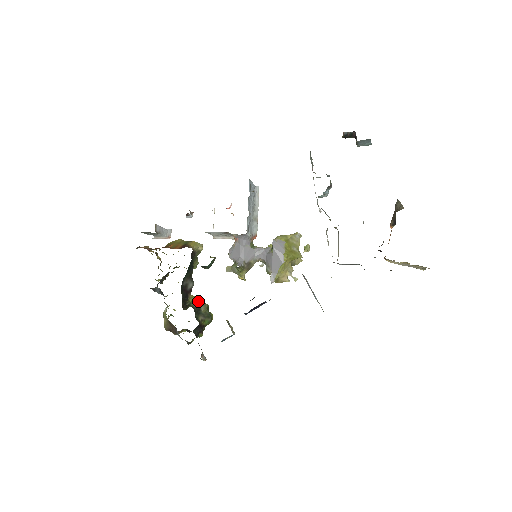
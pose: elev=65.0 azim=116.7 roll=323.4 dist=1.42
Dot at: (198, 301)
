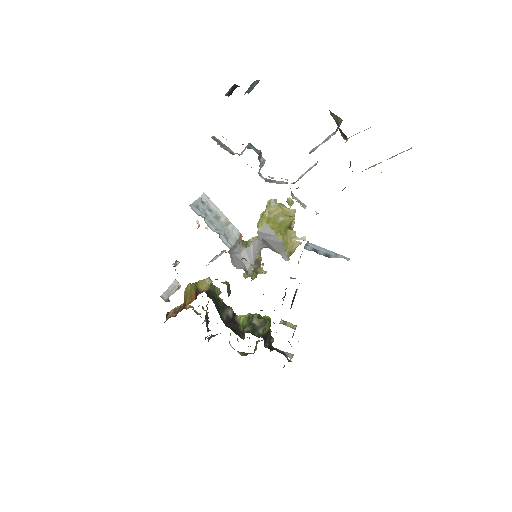
Dot at: (247, 318)
